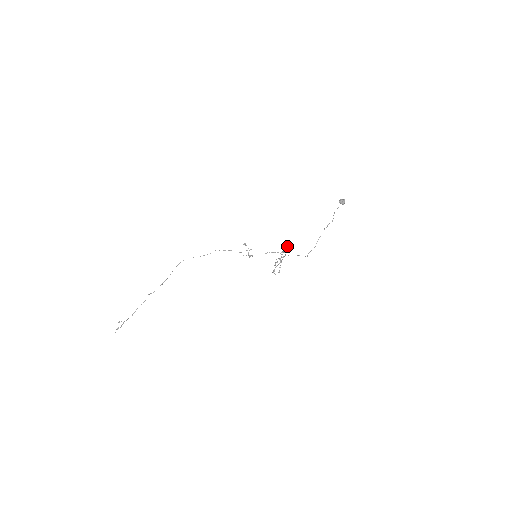
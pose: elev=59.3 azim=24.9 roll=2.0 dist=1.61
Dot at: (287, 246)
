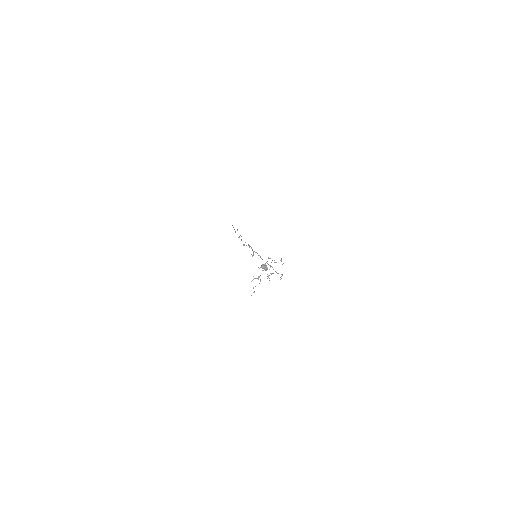
Dot at: occluded
